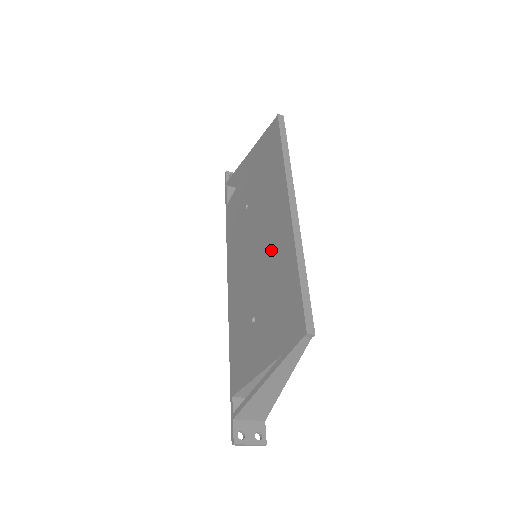
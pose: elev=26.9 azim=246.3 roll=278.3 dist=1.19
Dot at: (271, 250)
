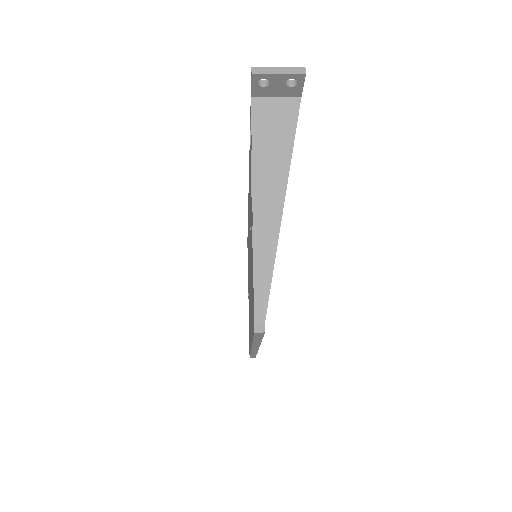
Dot at: occluded
